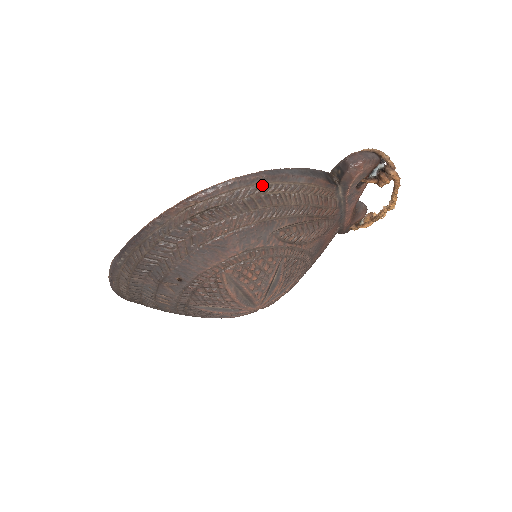
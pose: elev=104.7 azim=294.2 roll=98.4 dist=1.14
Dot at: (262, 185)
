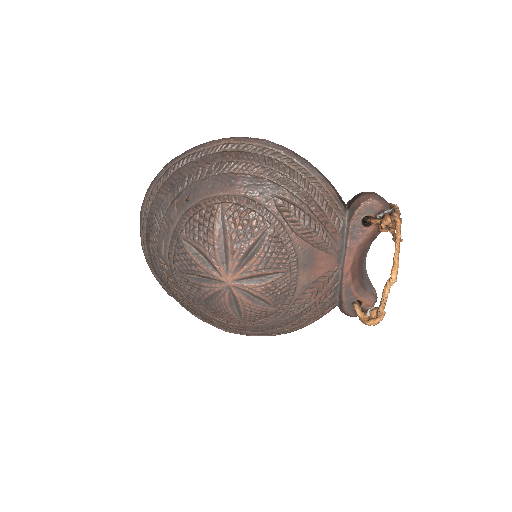
Dot at: (284, 155)
